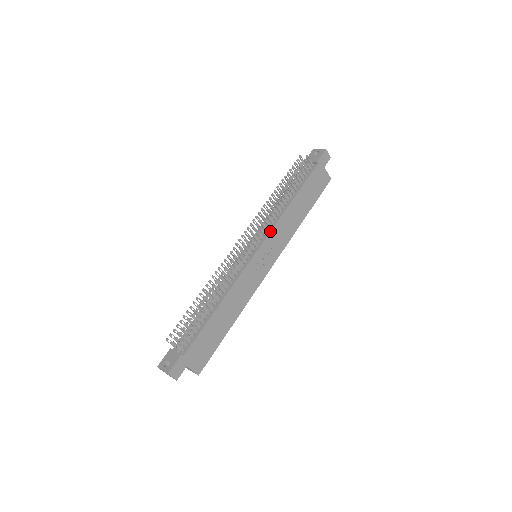
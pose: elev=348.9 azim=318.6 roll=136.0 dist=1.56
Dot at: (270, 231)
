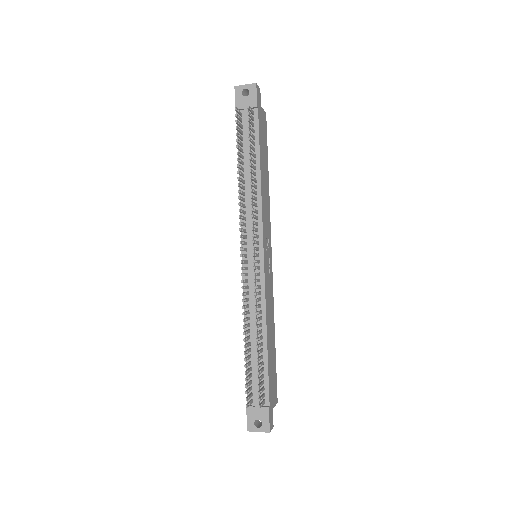
Dot at: (262, 224)
